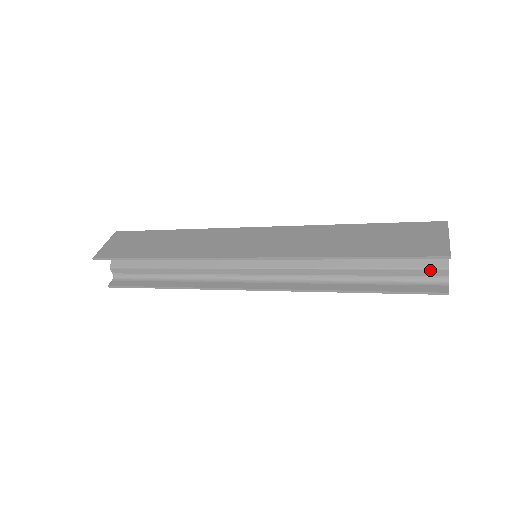
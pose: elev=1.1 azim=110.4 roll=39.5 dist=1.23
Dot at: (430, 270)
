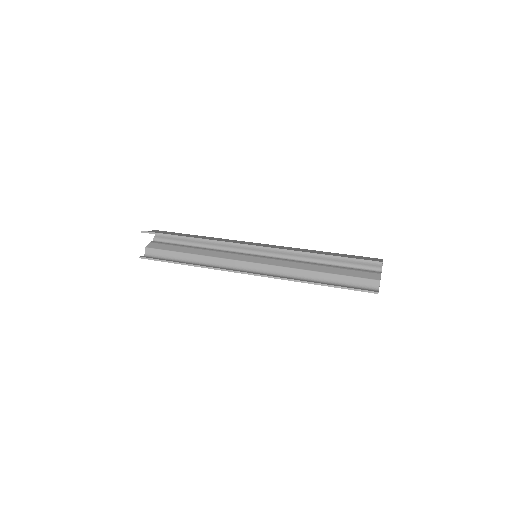
Dot at: (368, 280)
